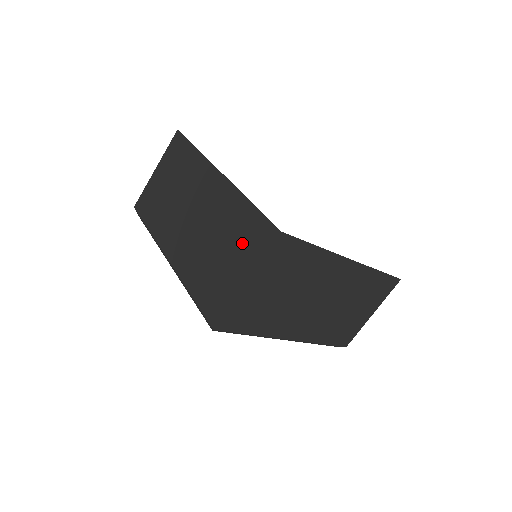
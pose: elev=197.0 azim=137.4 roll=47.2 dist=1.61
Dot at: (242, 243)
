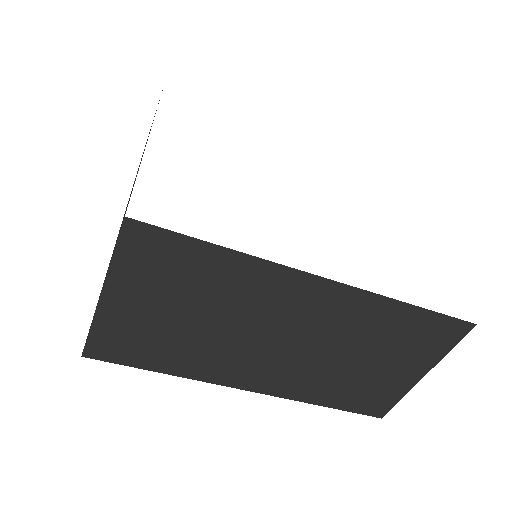
Dot at: occluded
